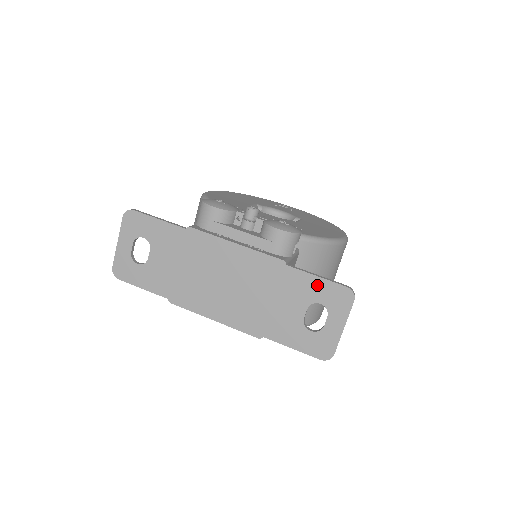
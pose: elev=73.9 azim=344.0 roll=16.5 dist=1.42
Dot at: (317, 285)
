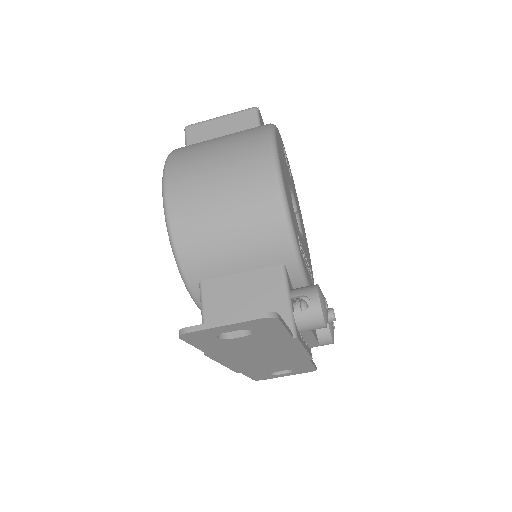
Dot at: (307, 367)
